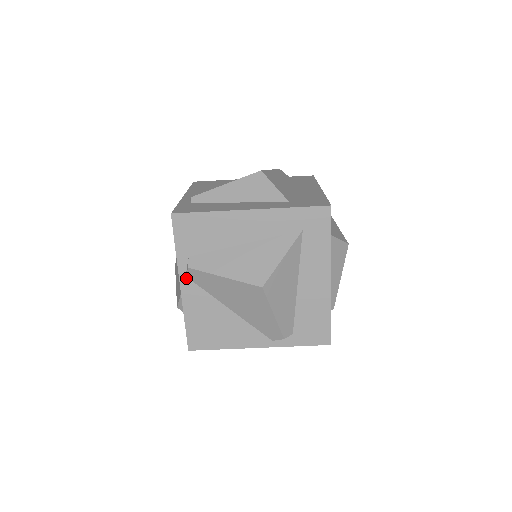
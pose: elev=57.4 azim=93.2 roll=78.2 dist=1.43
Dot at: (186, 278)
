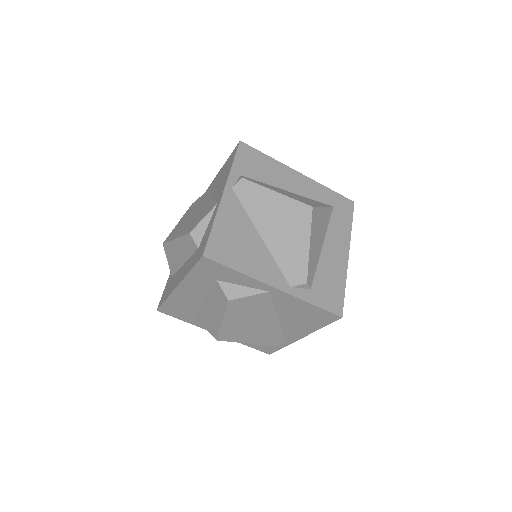
Dot at: (231, 189)
